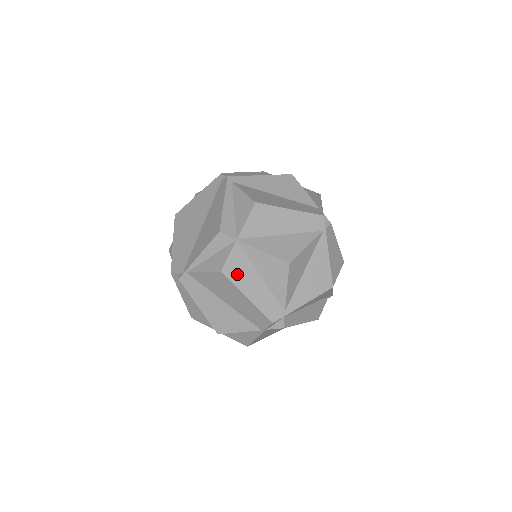
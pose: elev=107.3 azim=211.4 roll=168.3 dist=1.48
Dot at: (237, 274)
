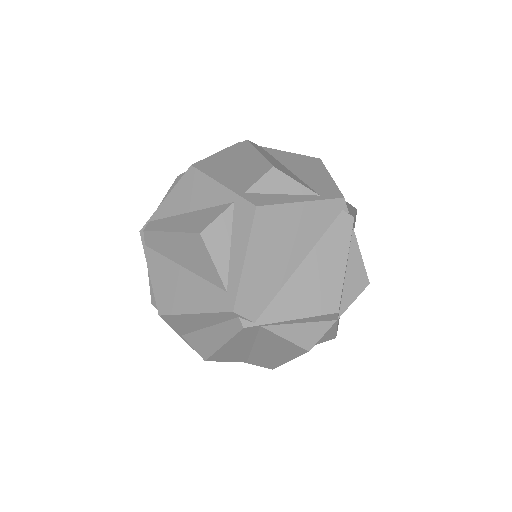
Dot at: occluded
